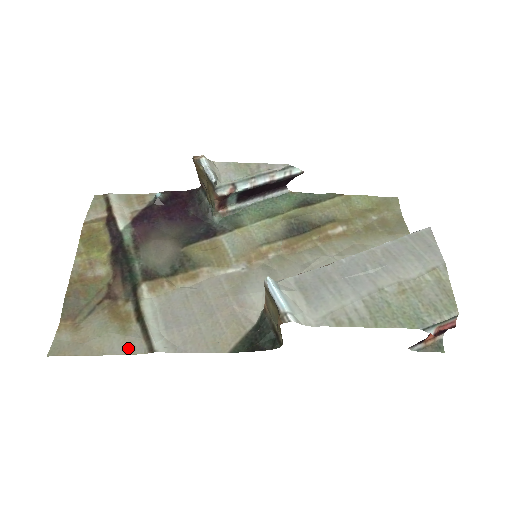
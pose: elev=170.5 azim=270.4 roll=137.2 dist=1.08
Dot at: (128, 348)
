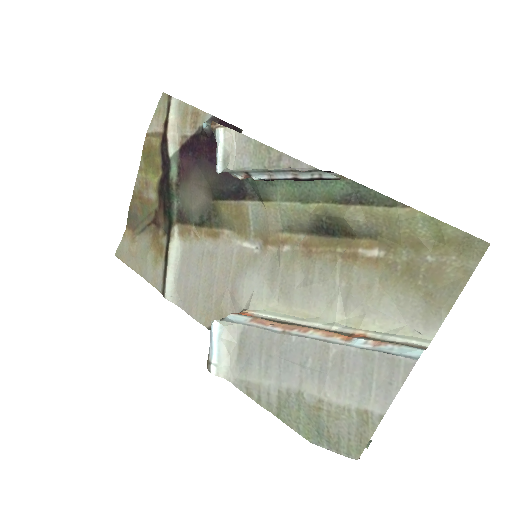
Dot at: (153, 280)
